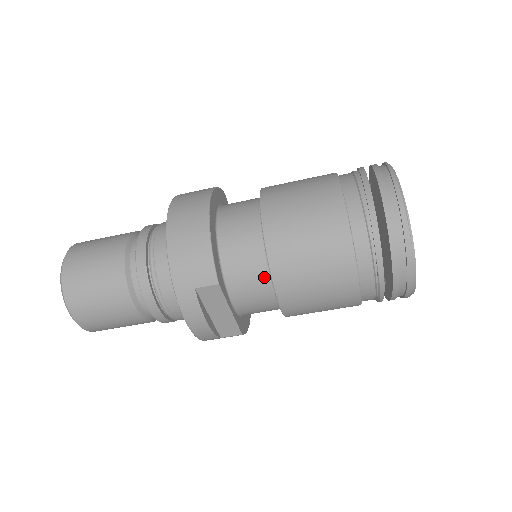
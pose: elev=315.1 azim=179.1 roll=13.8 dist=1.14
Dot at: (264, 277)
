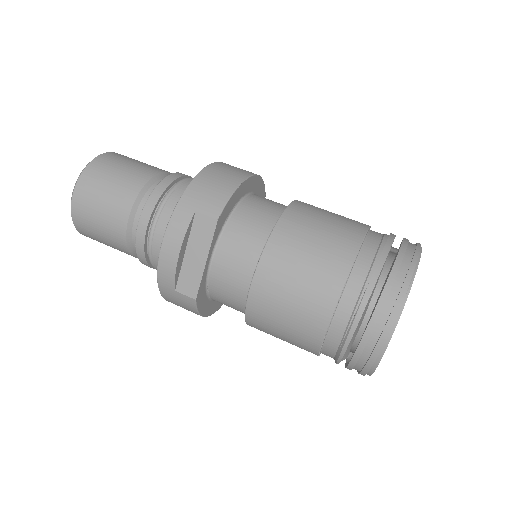
Dot at: (257, 249)
